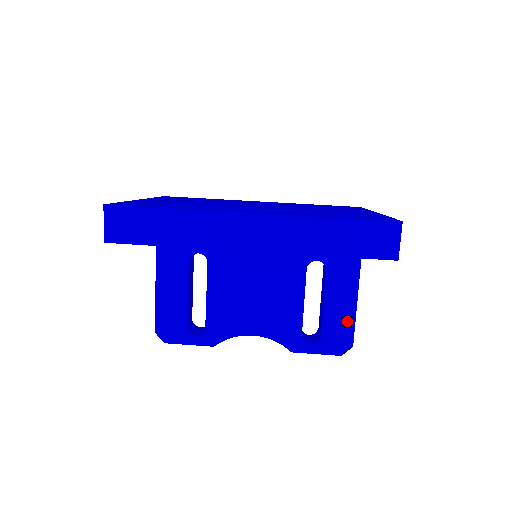
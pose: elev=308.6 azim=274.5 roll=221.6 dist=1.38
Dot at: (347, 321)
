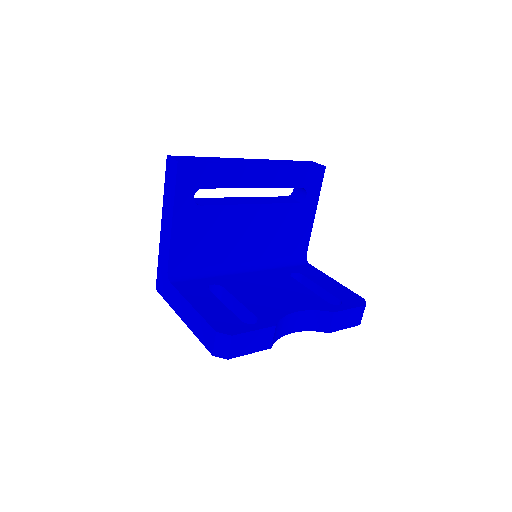
Dot at: (345, 290)
